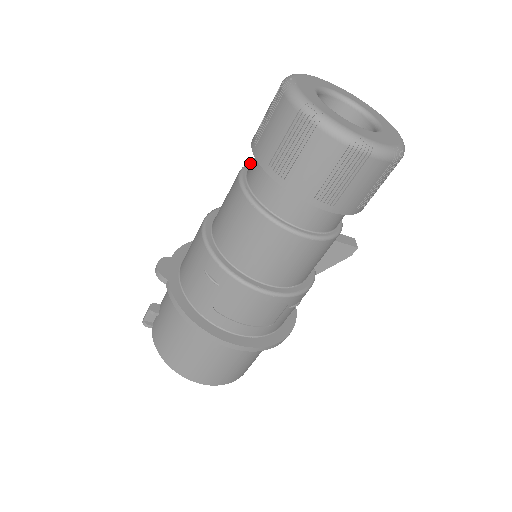
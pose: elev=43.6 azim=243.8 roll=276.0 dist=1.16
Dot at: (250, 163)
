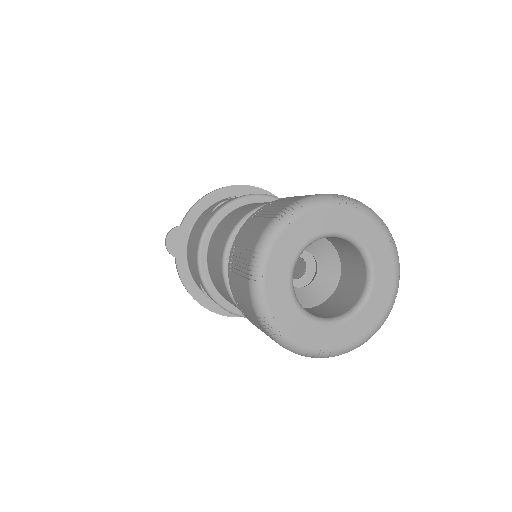
Dot at: (243, 221)
